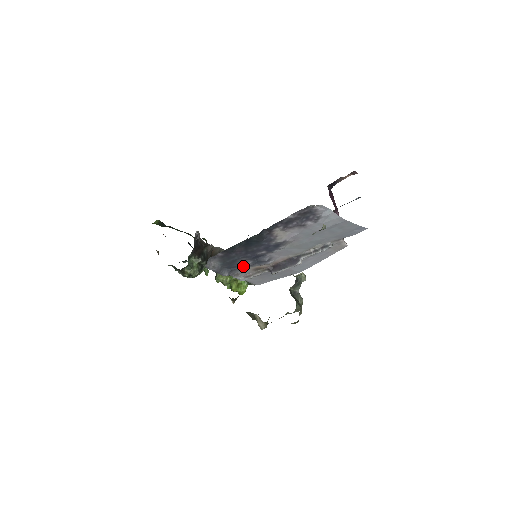
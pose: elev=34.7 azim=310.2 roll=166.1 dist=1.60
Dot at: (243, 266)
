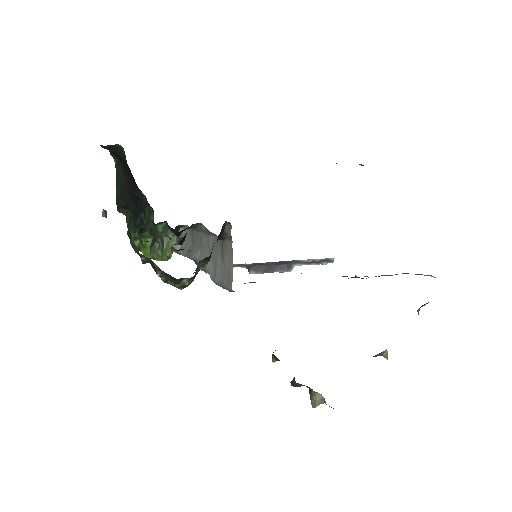
Dot at: occluded
